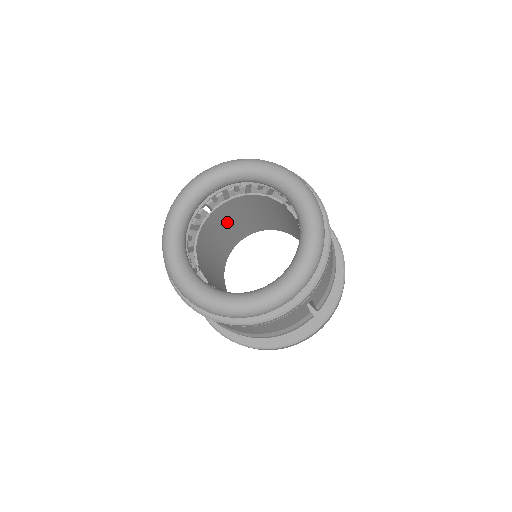
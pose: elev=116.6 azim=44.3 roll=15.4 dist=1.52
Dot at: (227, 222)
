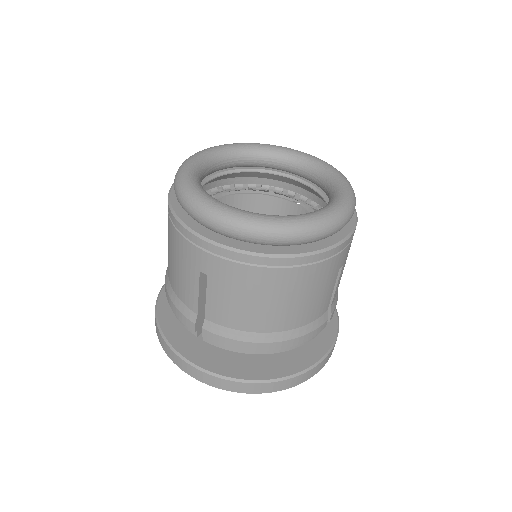
Dot at: occluded
